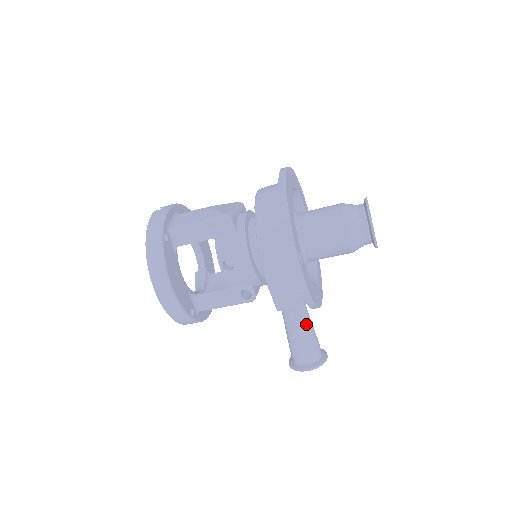
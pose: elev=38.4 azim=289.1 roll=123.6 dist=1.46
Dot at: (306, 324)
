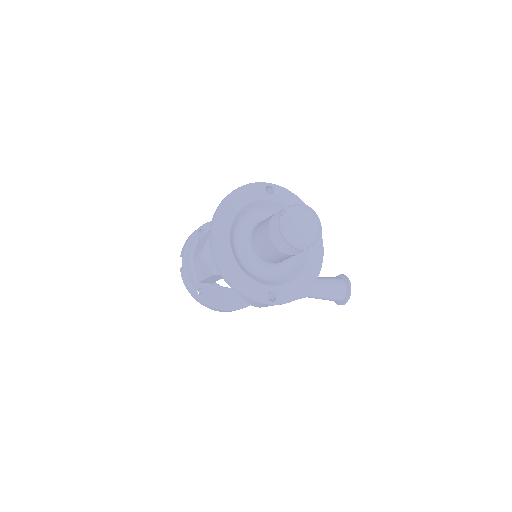
Dot at: (317, 294)
